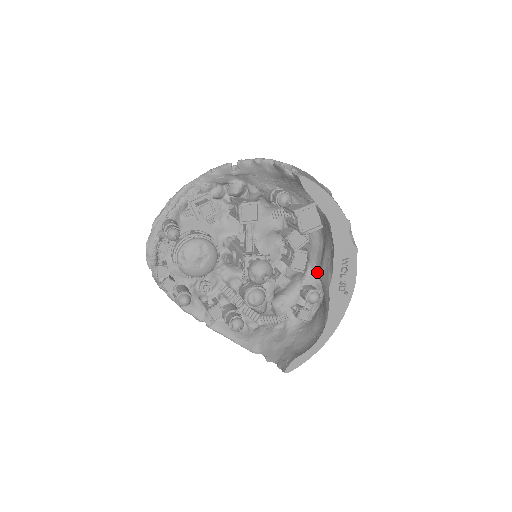
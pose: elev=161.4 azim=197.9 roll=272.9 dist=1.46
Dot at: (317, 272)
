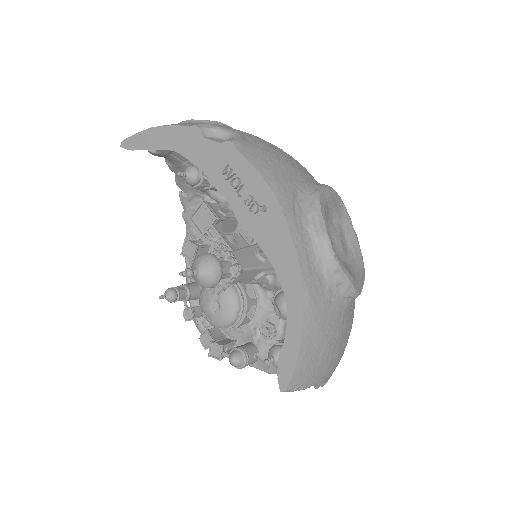
Dot at: occluded
